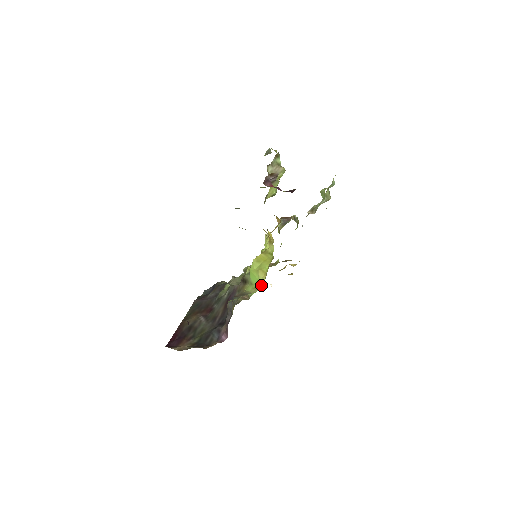
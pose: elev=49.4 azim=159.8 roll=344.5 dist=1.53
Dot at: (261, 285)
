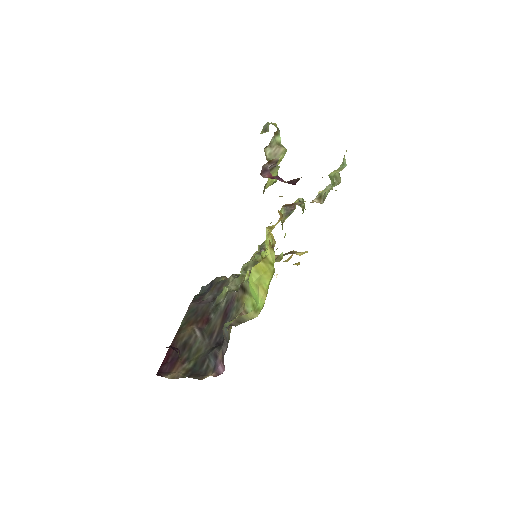
Dot at: (261, 308)
